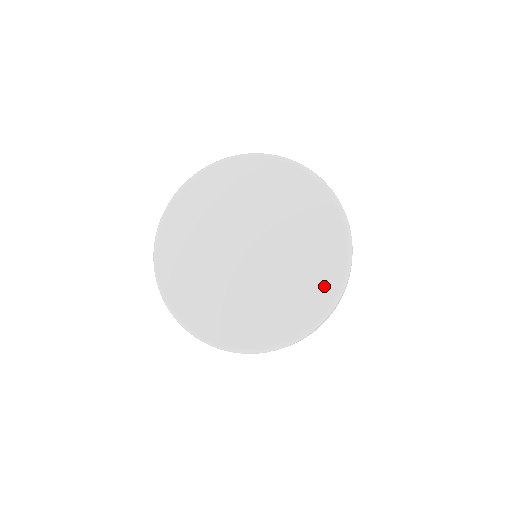
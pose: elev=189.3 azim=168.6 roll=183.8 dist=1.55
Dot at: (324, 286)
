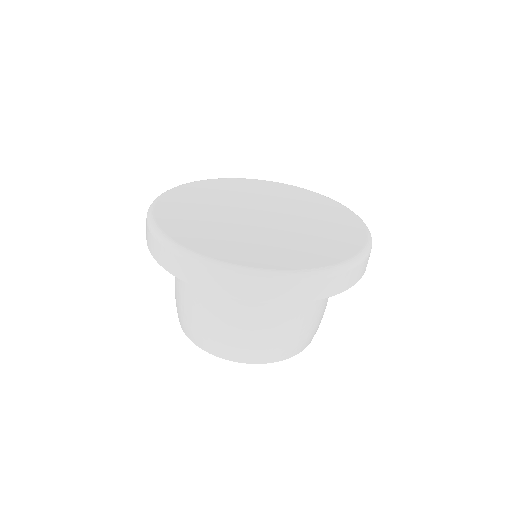
Dot at: (353, 231)
